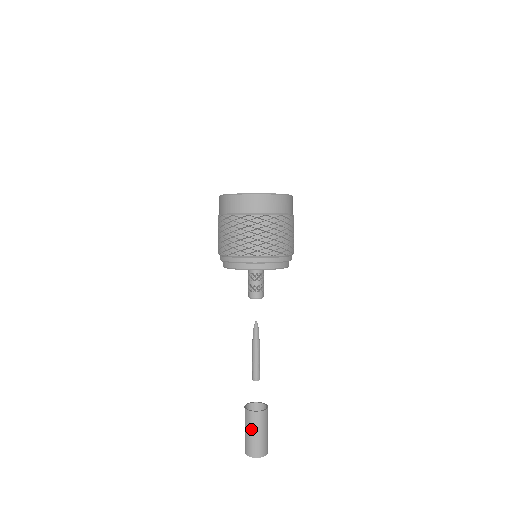
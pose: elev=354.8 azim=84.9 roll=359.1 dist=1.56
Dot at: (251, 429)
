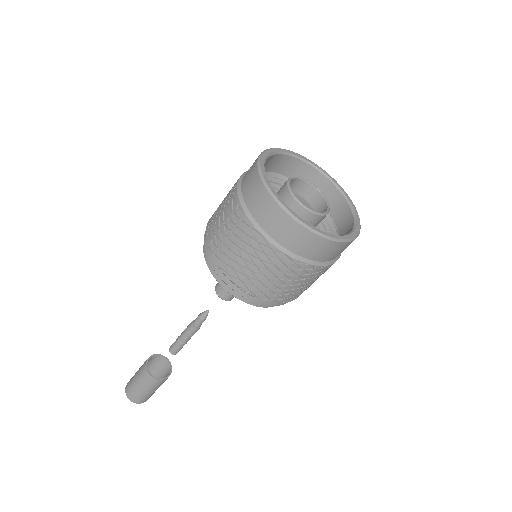
Dot at: (148, 389)
